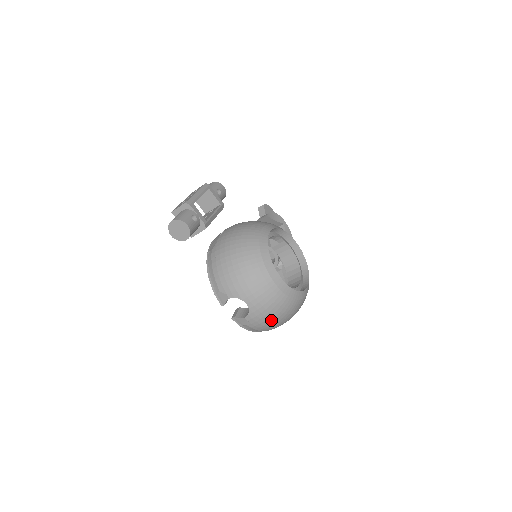
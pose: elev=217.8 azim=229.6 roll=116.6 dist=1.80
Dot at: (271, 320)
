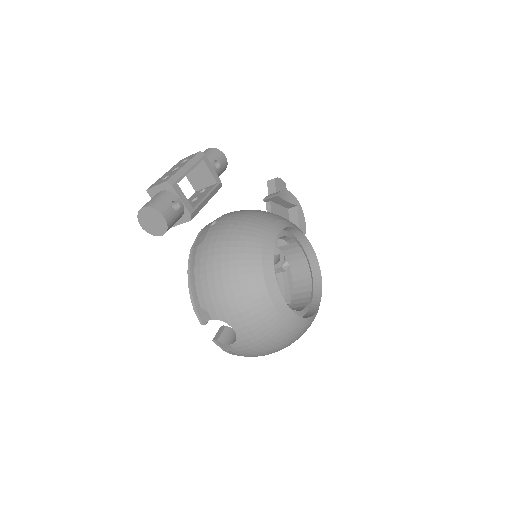
Dot at: (264, 350)
